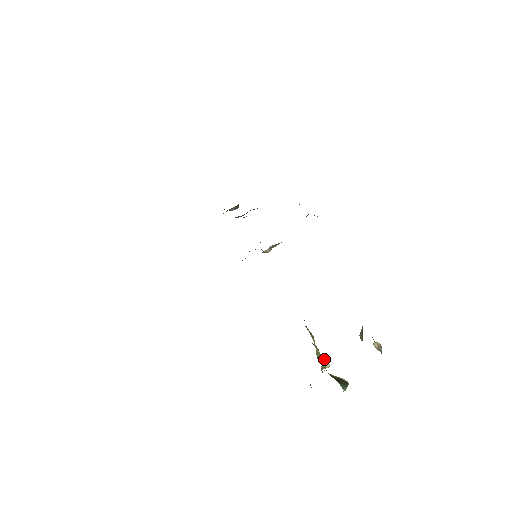
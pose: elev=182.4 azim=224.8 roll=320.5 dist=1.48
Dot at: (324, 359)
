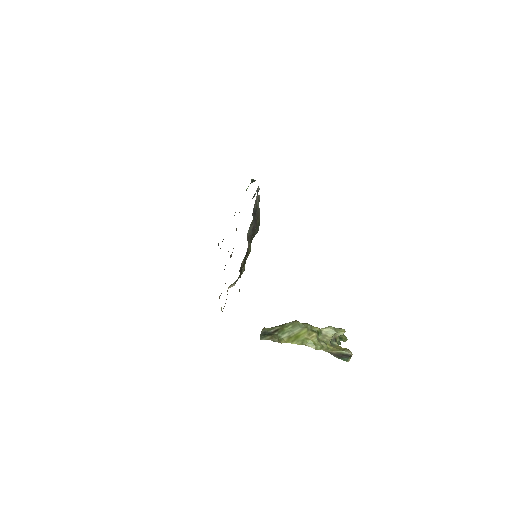
Dot at: (333, 332)
